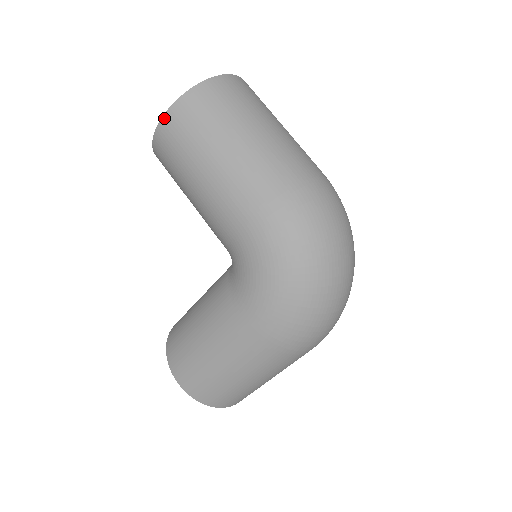
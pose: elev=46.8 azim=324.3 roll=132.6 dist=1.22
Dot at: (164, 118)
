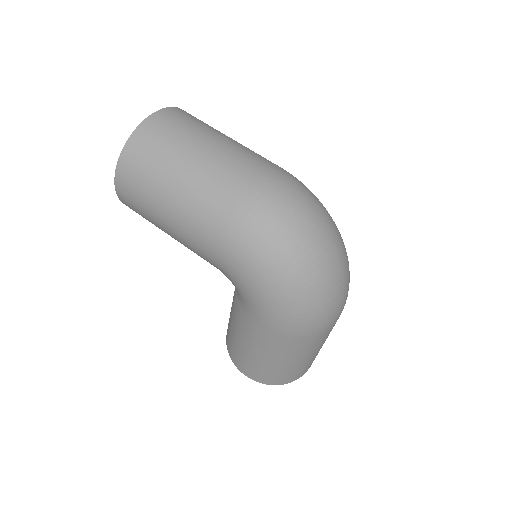
Dot at: (116, 186)
